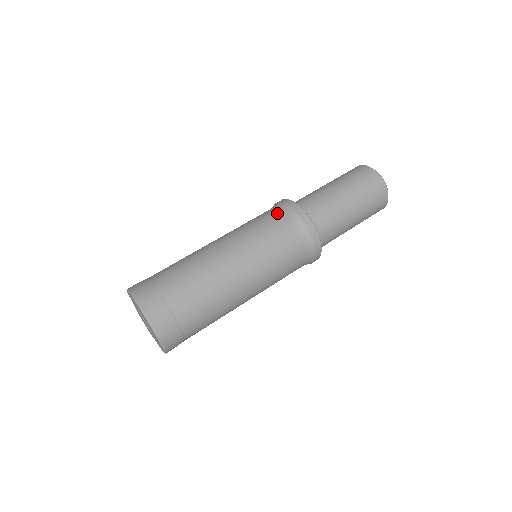
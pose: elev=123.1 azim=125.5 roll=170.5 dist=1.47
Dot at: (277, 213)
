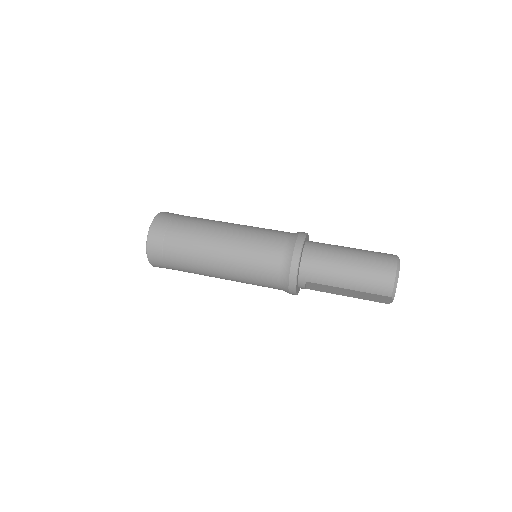
Dot at: occluded
